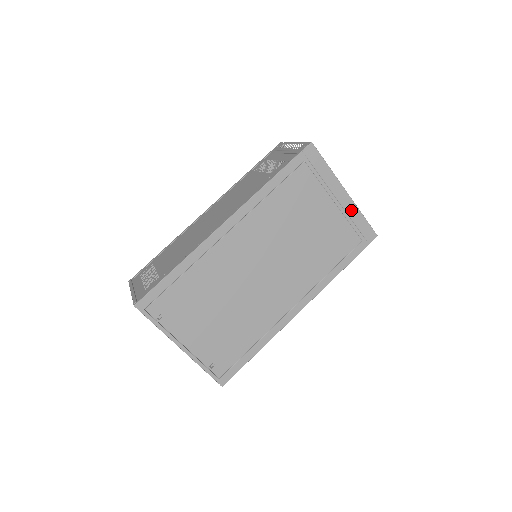
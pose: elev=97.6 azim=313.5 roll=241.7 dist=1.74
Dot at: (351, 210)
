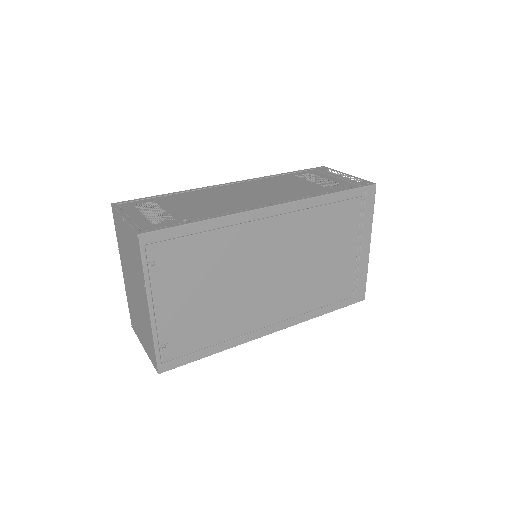
Dot at: (363, 264)
